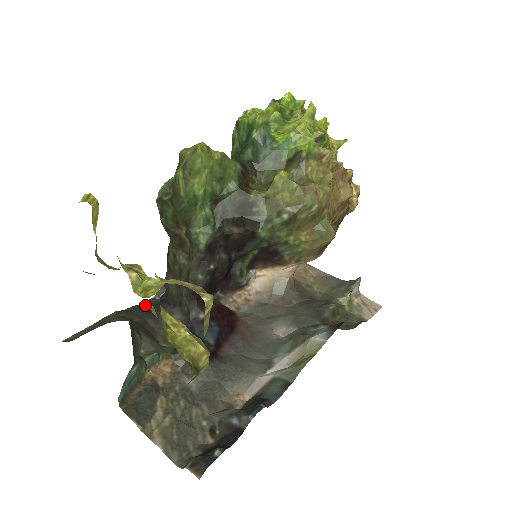
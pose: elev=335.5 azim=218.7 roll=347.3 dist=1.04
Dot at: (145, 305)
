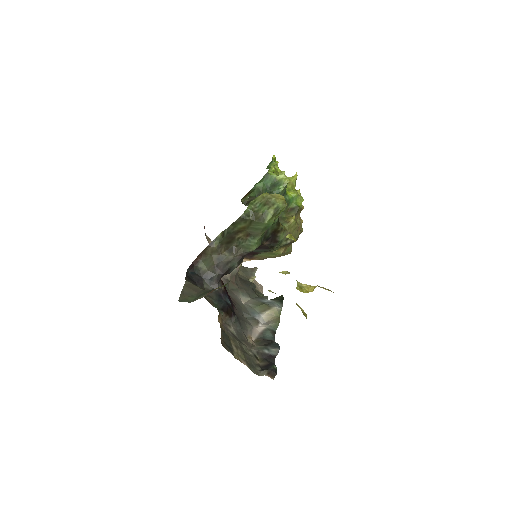
Dot at: (187, 275)
